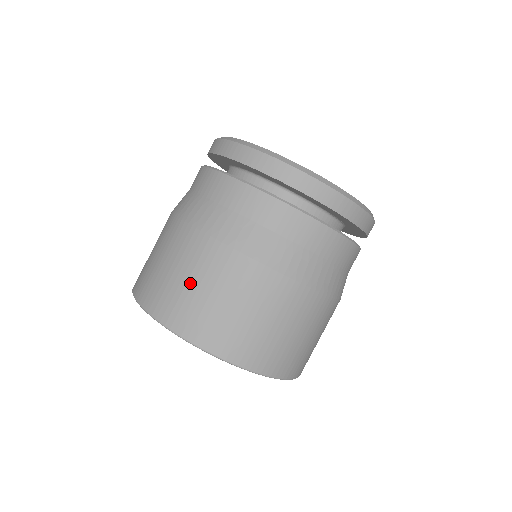
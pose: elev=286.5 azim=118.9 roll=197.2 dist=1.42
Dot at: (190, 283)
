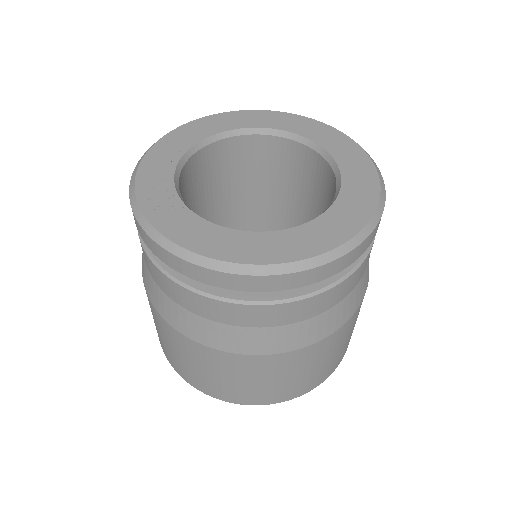
Dot at: (218, 377)
